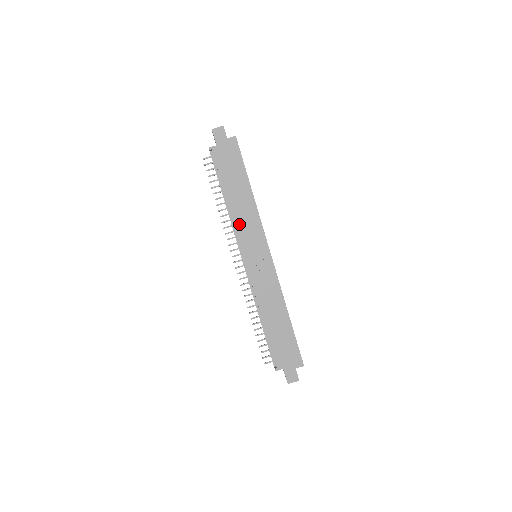
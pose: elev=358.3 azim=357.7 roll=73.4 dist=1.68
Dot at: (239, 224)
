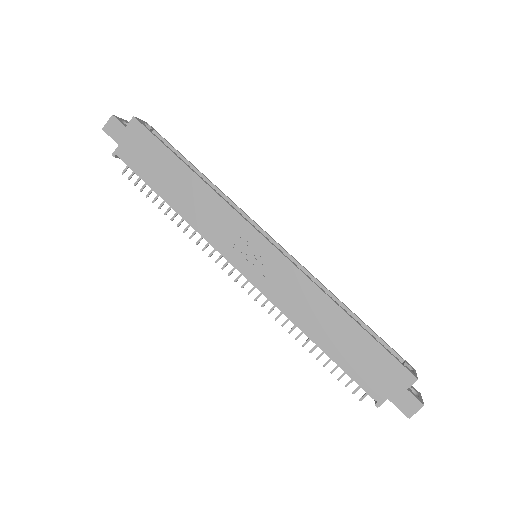
Dot at: (204, 228)
